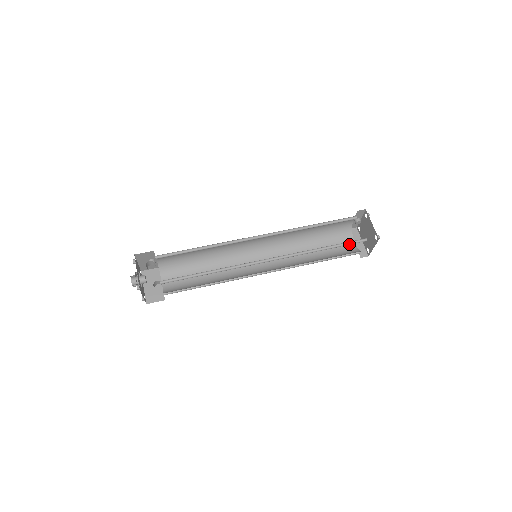
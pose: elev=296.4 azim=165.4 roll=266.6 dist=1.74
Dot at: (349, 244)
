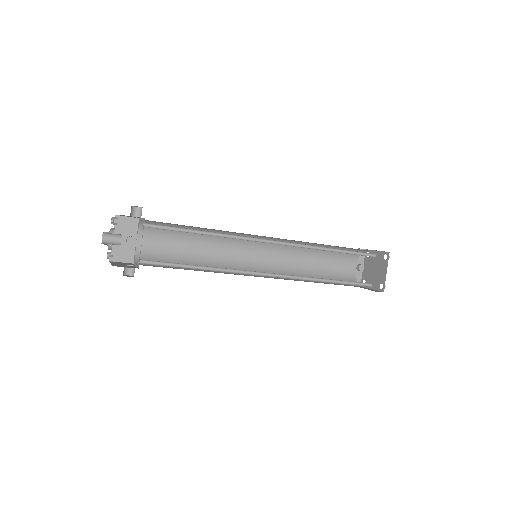
Dot at: occluded
